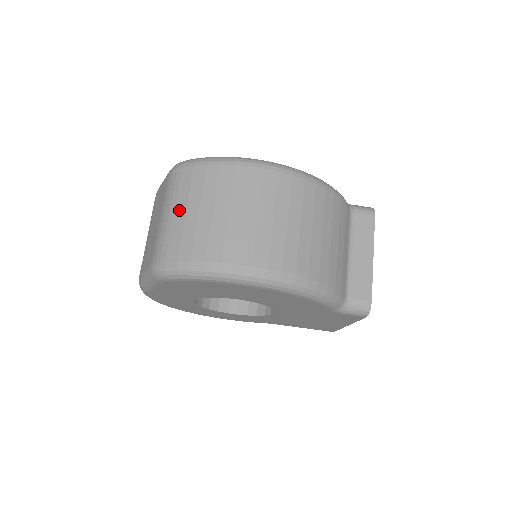
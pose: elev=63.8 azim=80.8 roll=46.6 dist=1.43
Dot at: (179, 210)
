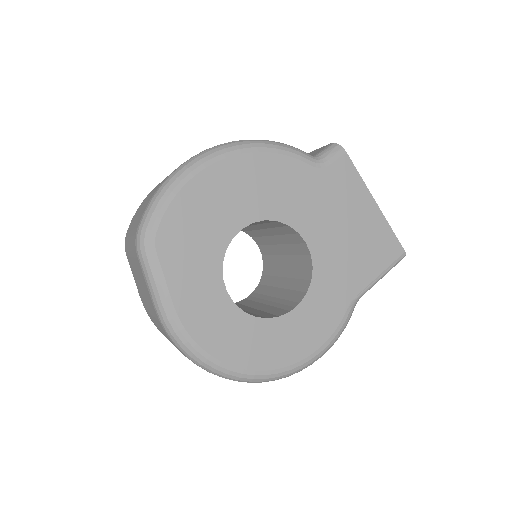
Dot at: (133, 225)
